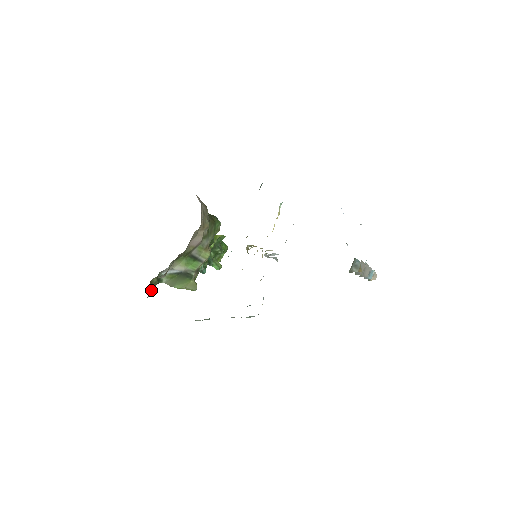
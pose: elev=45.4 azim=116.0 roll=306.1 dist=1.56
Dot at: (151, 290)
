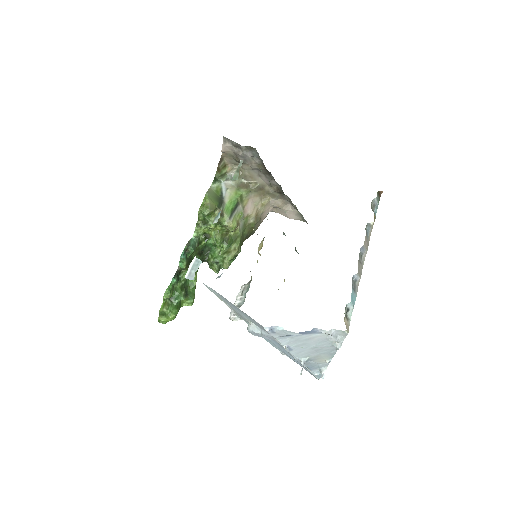
Dot at: (221, 164)
